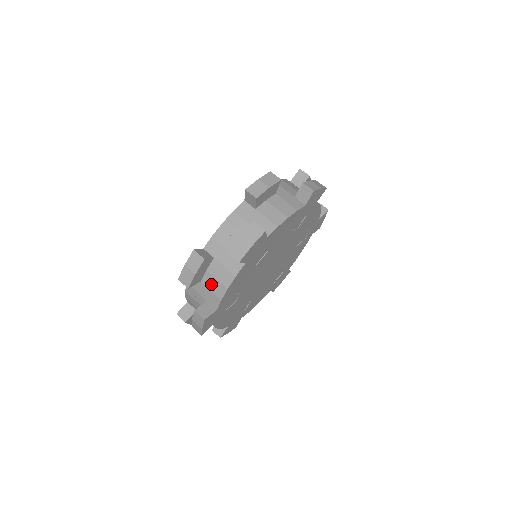
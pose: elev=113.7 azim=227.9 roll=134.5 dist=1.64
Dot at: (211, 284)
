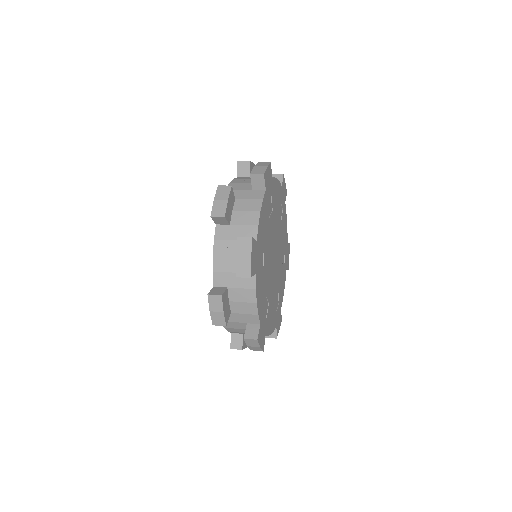
Dot at: occluded
